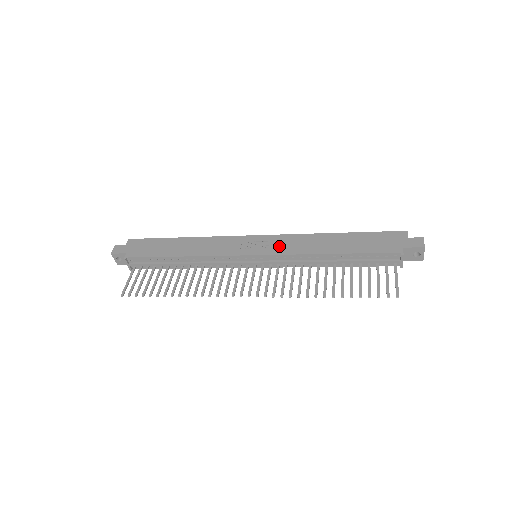
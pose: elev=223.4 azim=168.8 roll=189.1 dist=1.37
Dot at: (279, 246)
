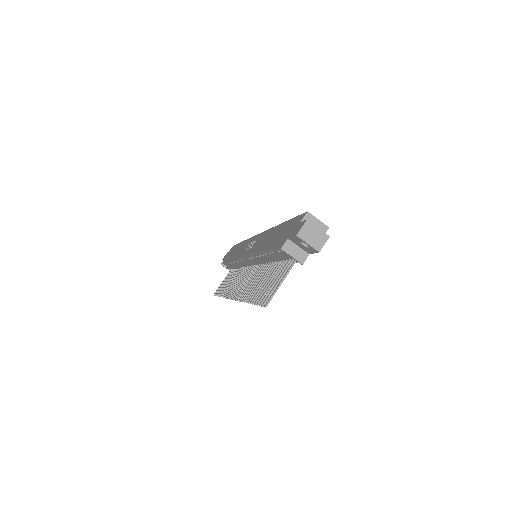
Dot at: (254, 245)
